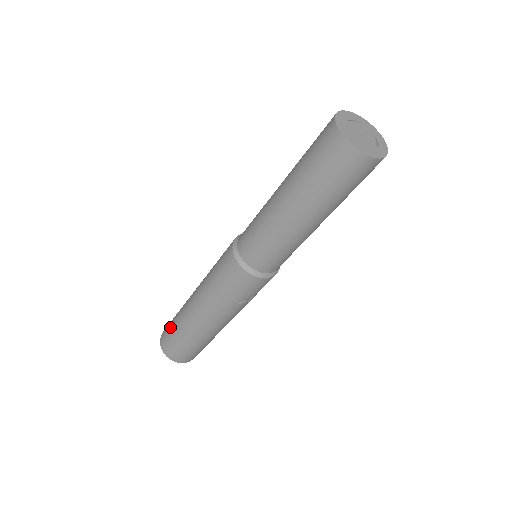
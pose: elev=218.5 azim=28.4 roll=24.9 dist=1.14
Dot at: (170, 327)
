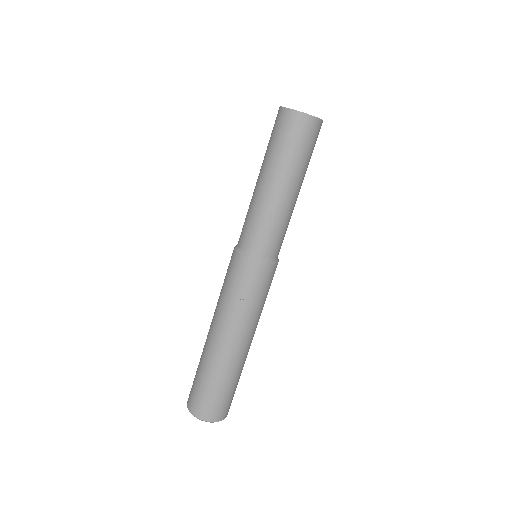
Dot at: occluded
